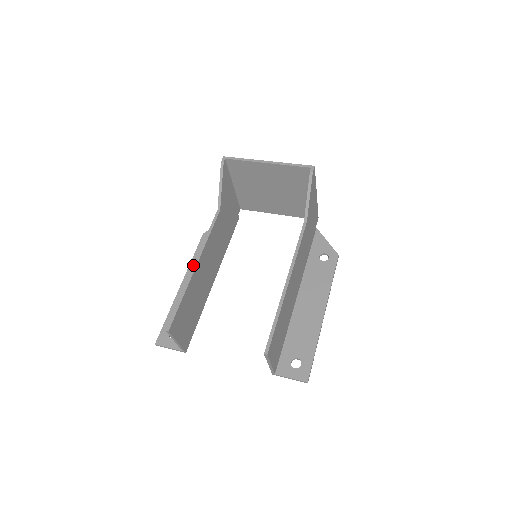
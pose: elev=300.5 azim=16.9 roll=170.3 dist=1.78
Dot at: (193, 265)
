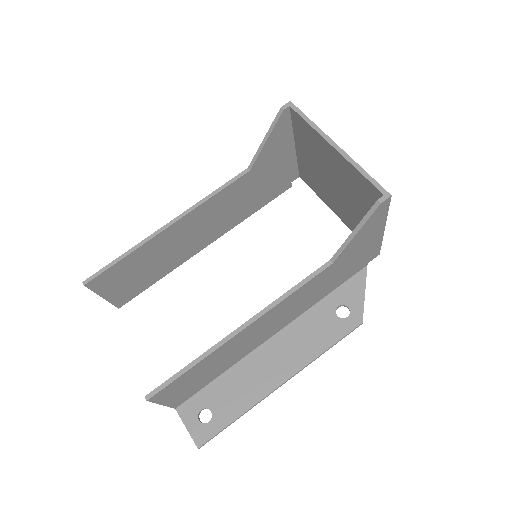
Dot at: occluded
